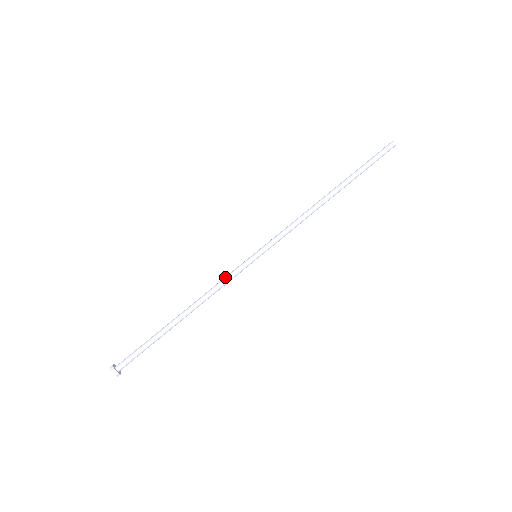
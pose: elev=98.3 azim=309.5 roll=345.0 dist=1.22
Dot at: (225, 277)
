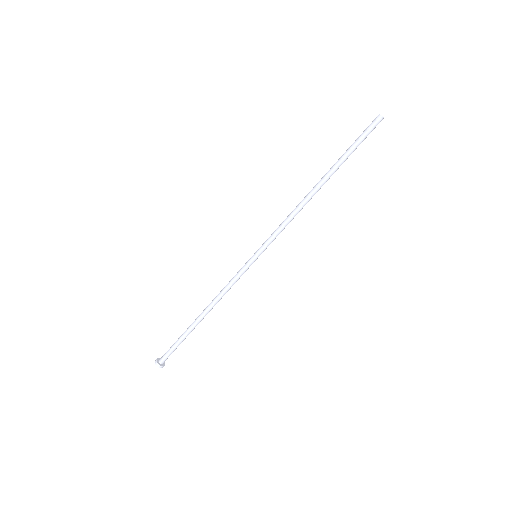
Dot at: (232, 280)
